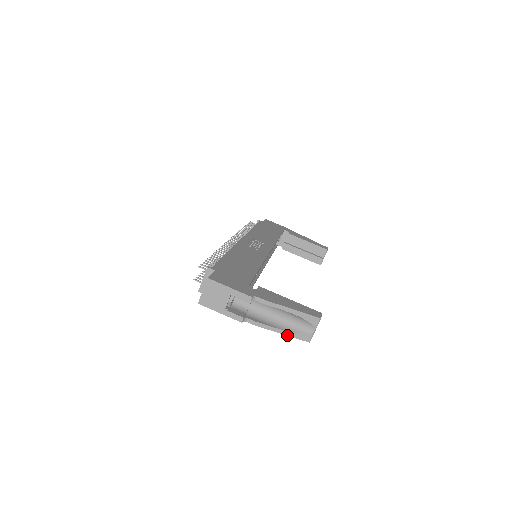
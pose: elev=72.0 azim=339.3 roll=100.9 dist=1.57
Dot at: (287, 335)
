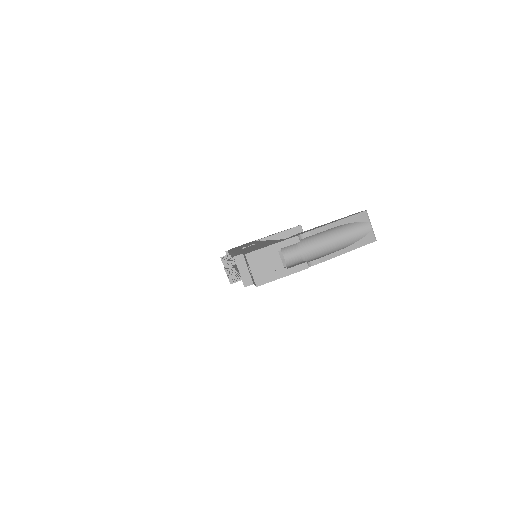
Dot at: (354, 249)
